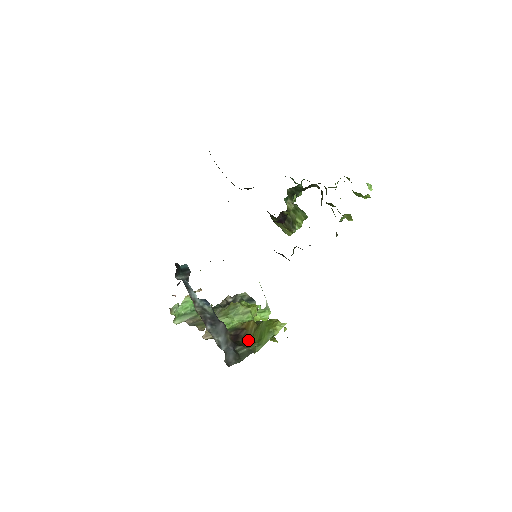
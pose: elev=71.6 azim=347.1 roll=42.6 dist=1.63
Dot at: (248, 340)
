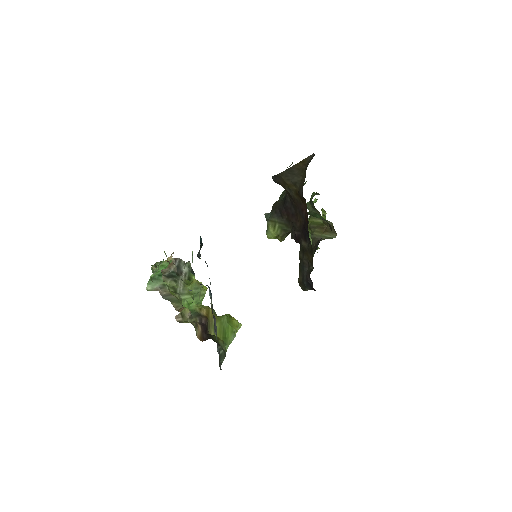
Dot at: (210, 332)
